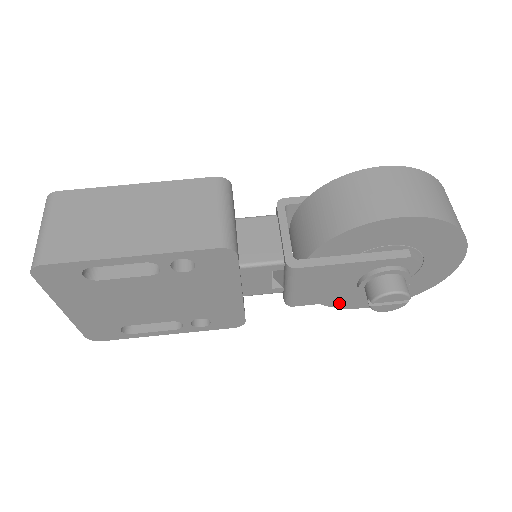
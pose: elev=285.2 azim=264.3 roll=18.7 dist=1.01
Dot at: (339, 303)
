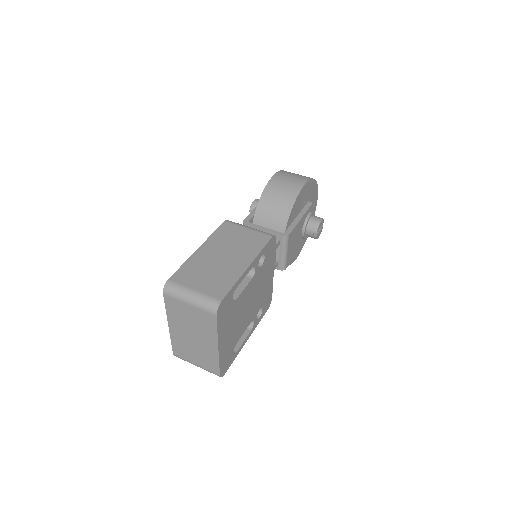
Dot at: occluded
